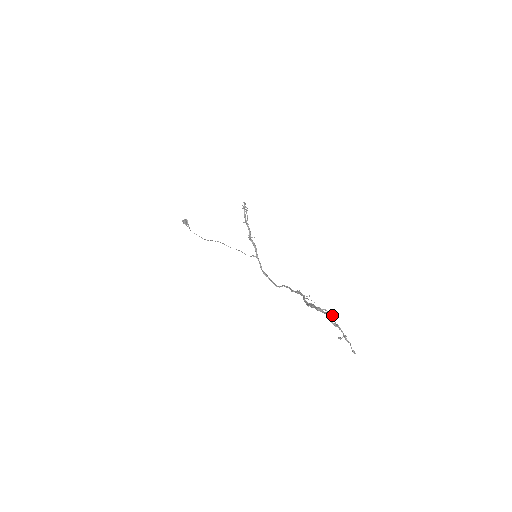
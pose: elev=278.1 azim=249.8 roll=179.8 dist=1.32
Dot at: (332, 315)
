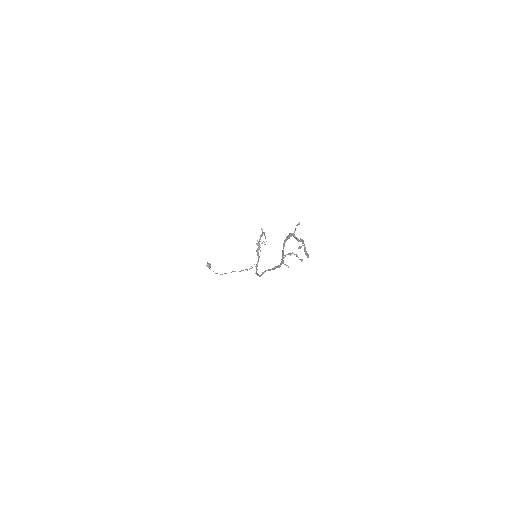
Dot at: (302, 260)
